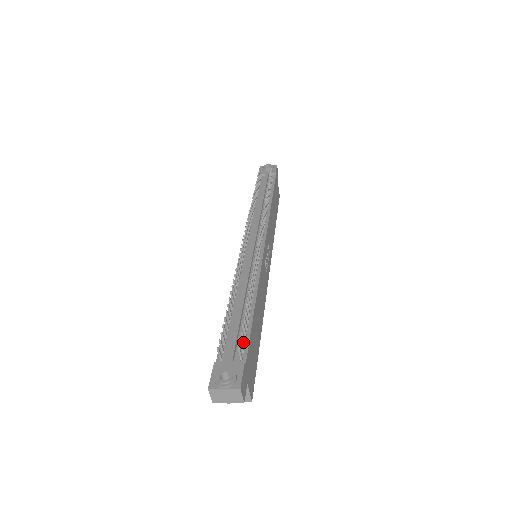
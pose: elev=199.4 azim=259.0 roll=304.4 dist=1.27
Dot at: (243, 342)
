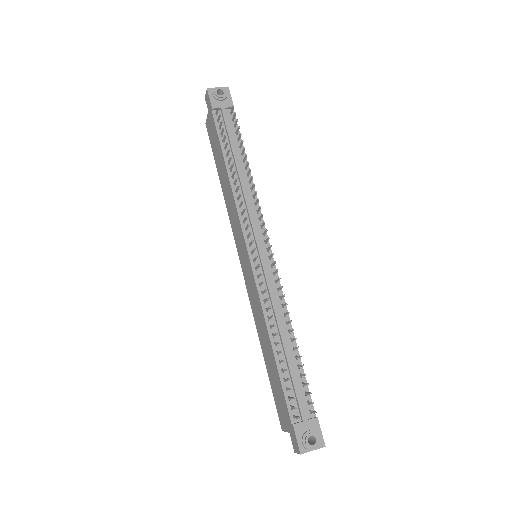
Dot at: (306, 394)
